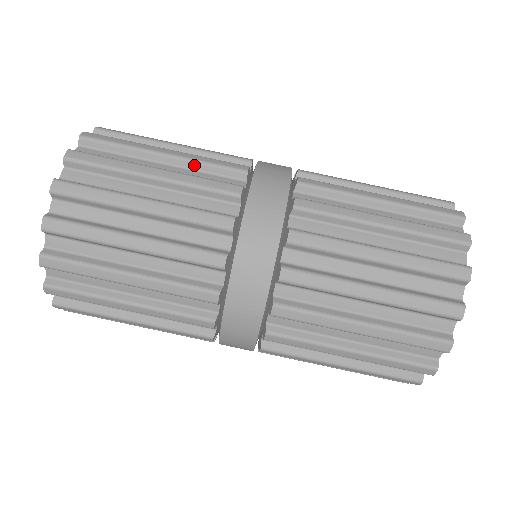
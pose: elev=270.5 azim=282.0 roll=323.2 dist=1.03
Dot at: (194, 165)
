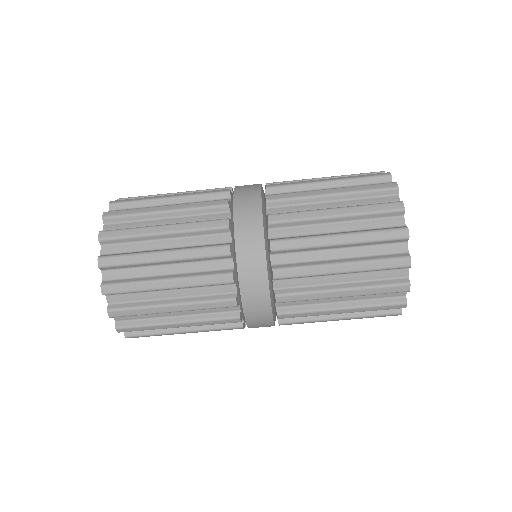
Dot at: (192, 198)
